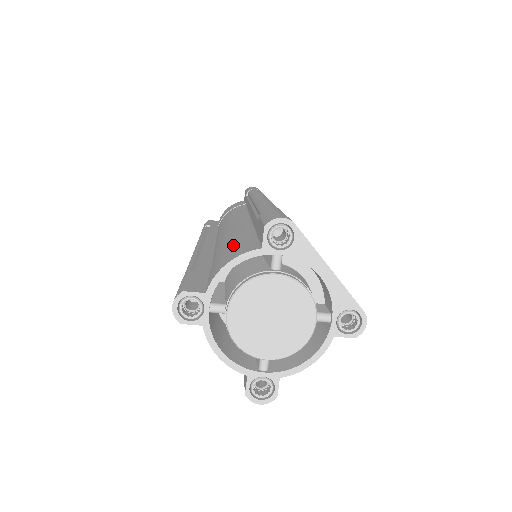
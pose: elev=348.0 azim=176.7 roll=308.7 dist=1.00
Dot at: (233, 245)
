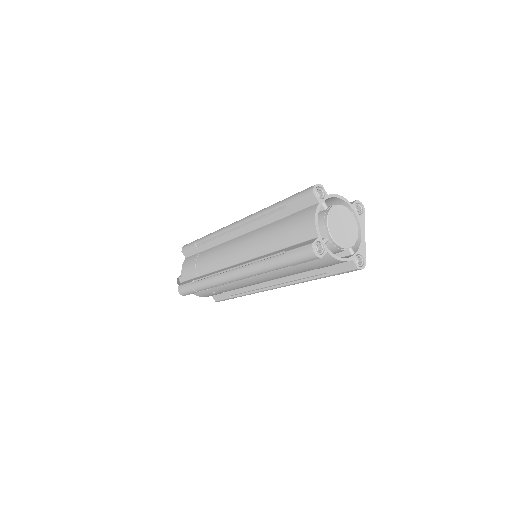
Dot at: occluded
